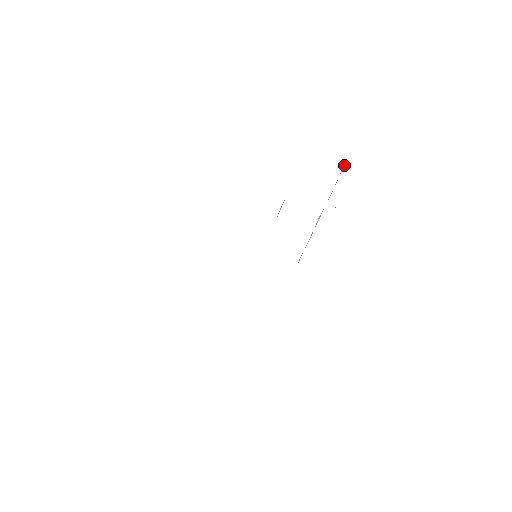
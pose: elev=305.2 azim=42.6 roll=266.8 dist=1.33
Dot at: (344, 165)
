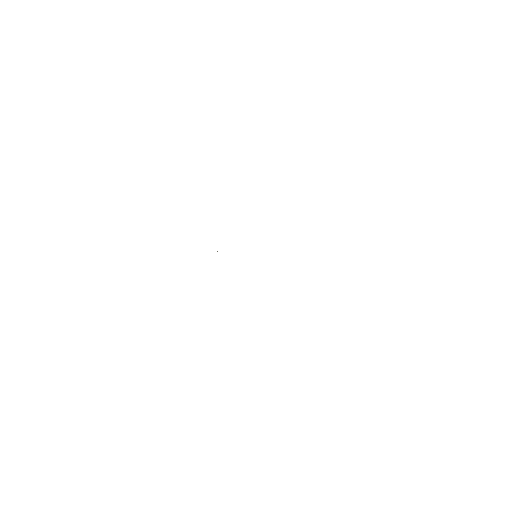
Dot at: occluded
